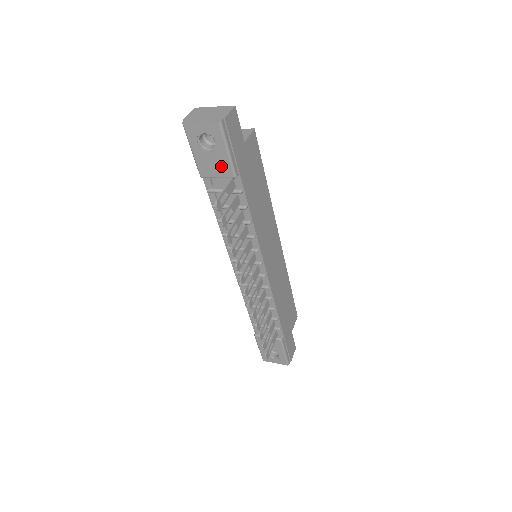
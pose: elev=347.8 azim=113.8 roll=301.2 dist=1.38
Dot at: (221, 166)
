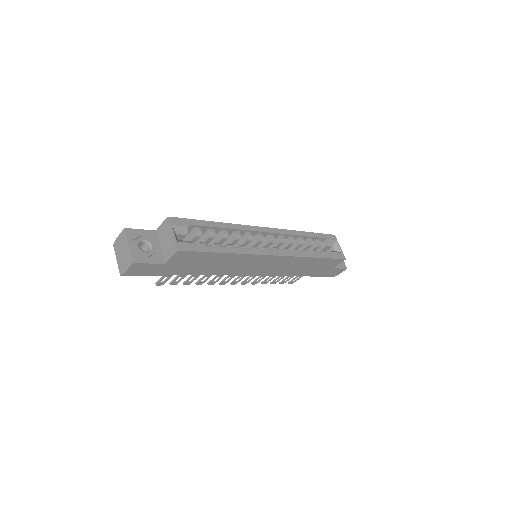
Dot at: occluded
